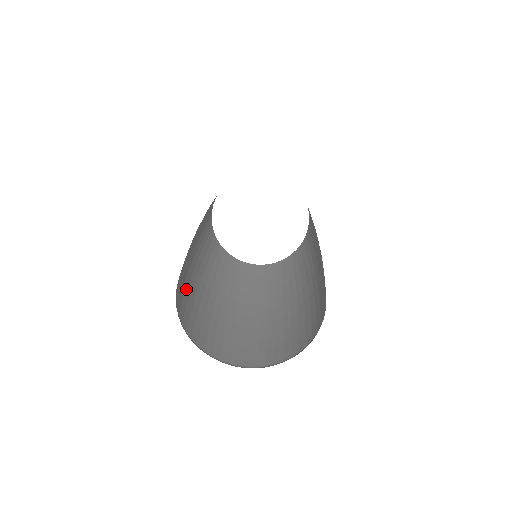
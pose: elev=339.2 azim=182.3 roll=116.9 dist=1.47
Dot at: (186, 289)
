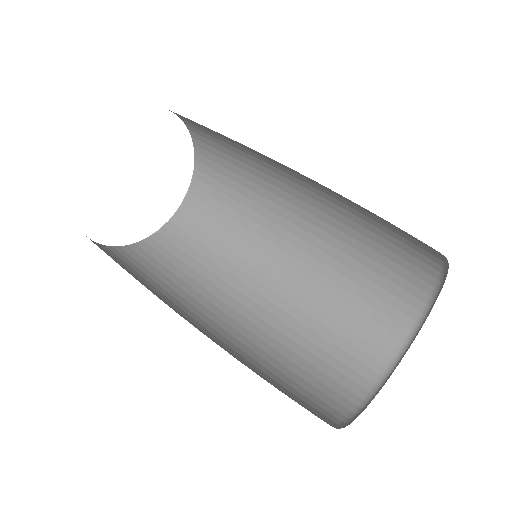
Dot at: occluded
